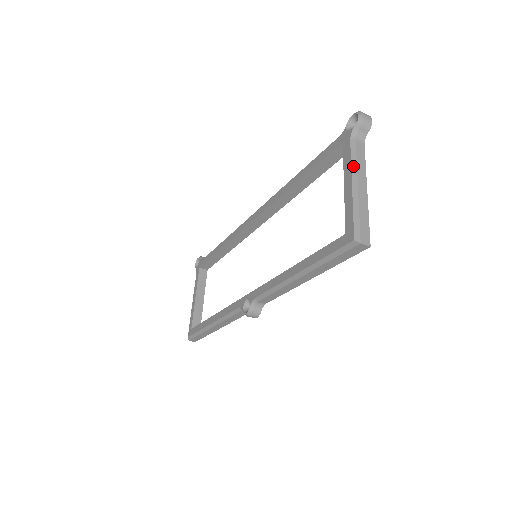
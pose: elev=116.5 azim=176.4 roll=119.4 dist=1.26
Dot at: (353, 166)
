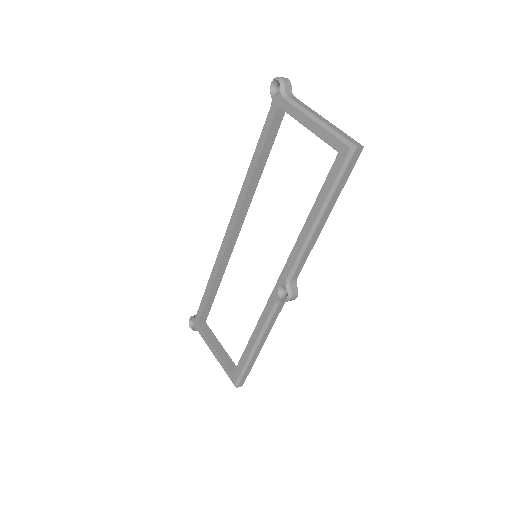
Dot at: (303, 111)
